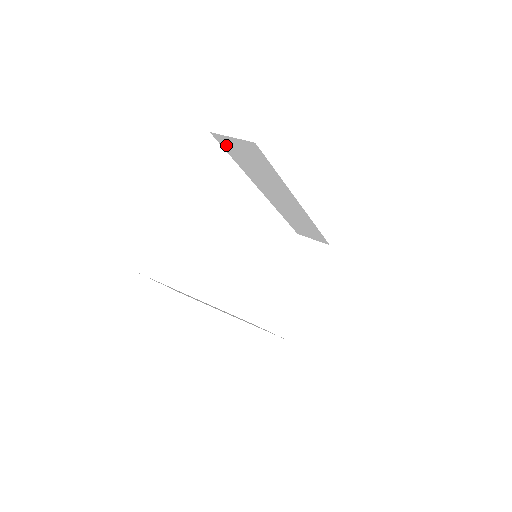
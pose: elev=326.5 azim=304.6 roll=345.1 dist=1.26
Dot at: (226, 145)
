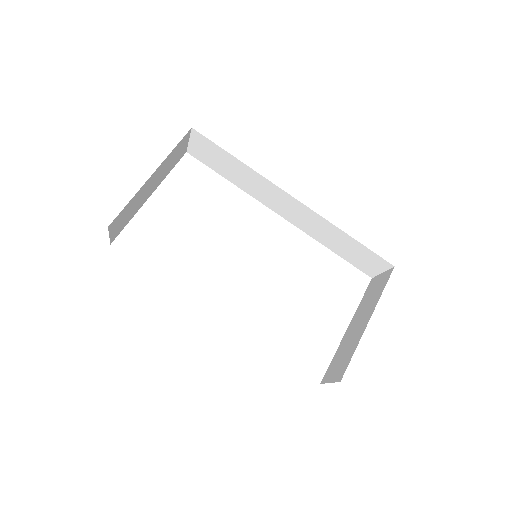
Dot at: (202, 158)
